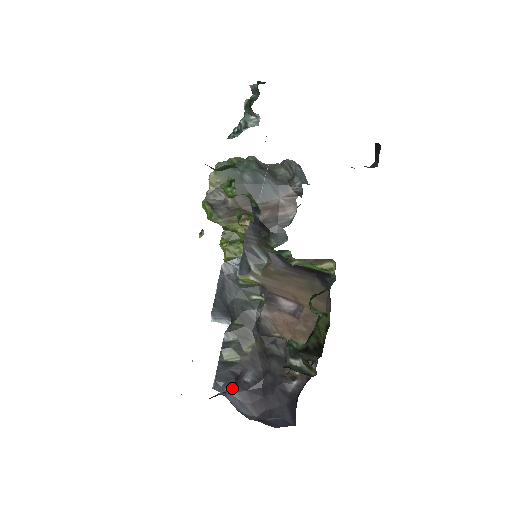
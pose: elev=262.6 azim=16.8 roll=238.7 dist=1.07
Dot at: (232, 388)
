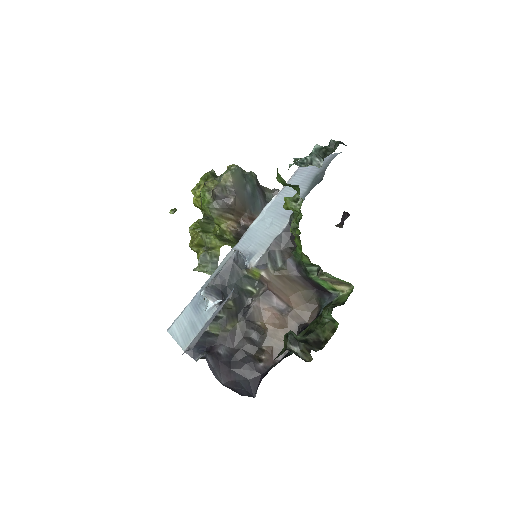
Dot at: (209, 355)
